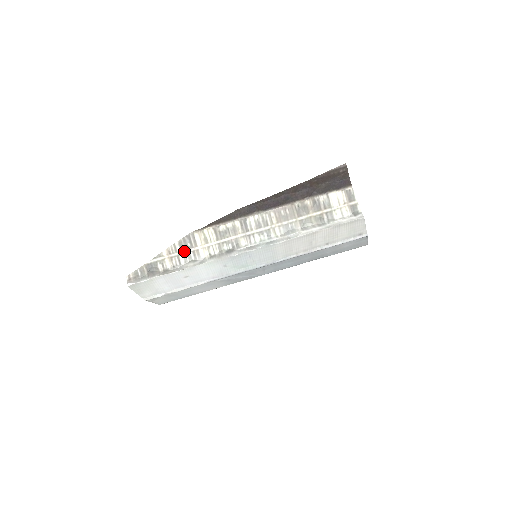
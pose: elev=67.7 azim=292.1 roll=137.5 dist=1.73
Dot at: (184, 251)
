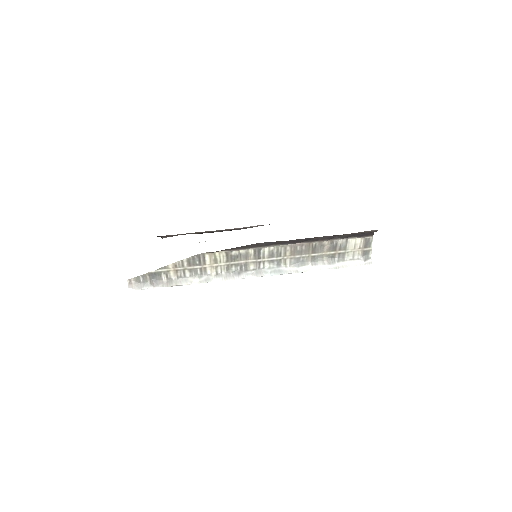
Dot at: (191, 267)
